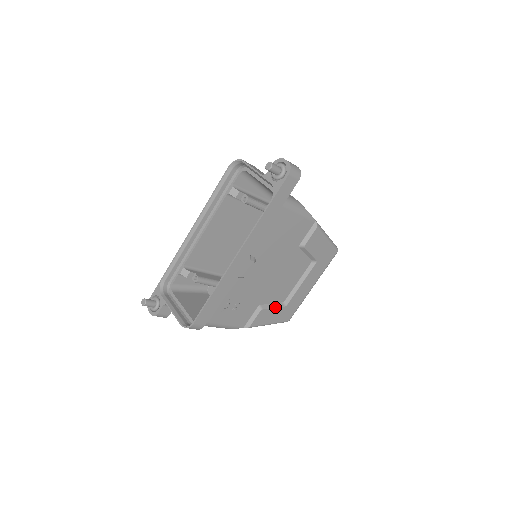
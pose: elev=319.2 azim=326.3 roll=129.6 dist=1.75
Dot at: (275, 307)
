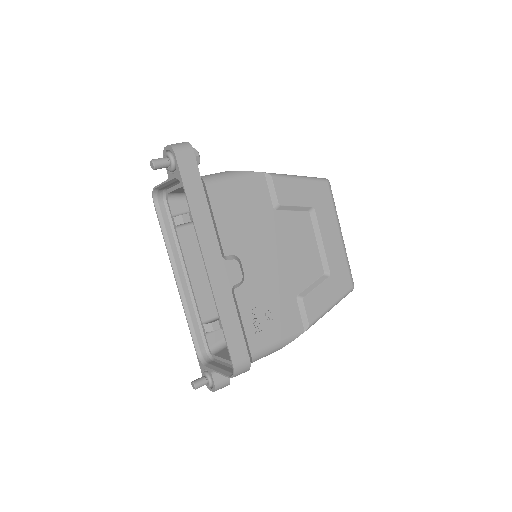
Dot at: (317, 285)
